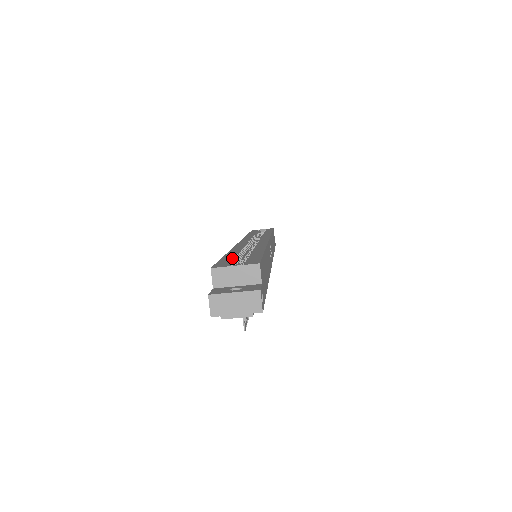
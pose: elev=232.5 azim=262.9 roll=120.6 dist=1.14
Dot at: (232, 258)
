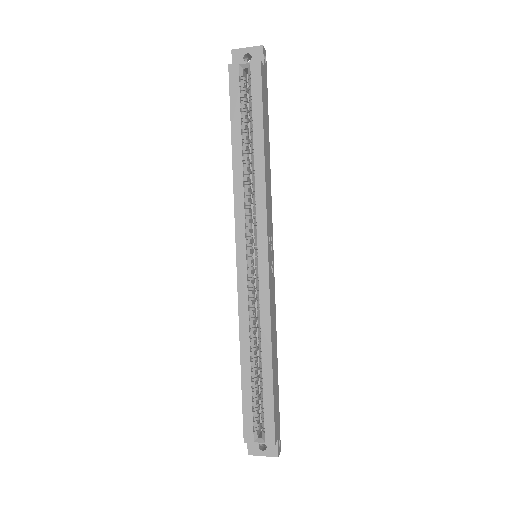
Dot at: (251, 403)
